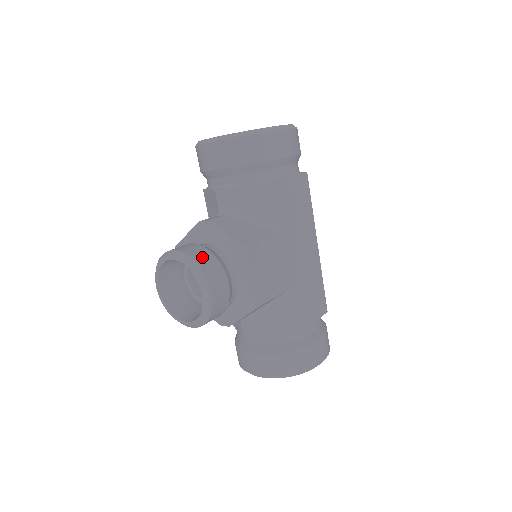
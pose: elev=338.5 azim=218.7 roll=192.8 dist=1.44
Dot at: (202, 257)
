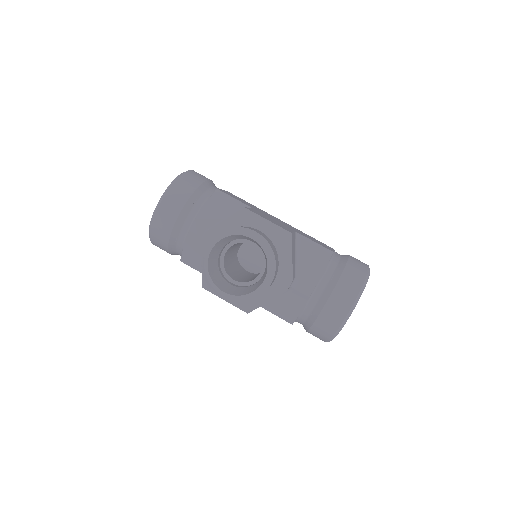
Dot at: occluded
